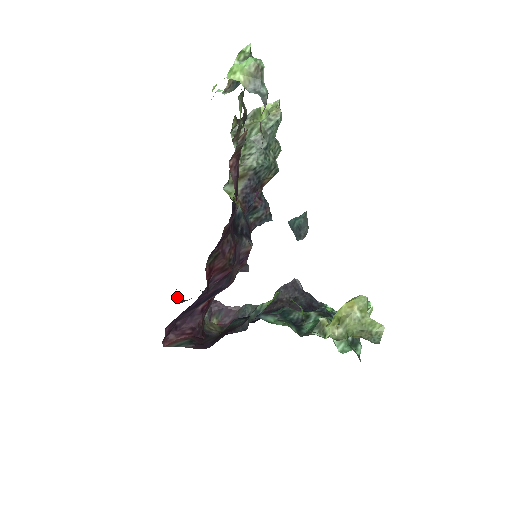
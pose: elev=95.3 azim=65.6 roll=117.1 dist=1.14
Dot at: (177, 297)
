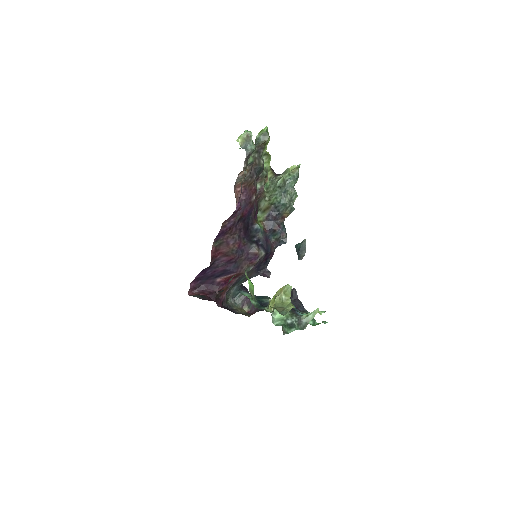
Dot at: occluded
